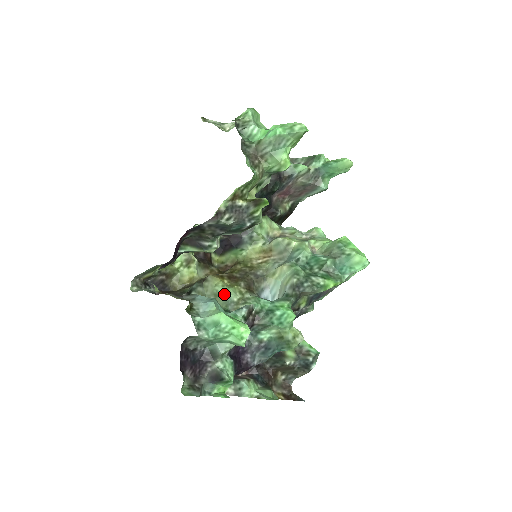
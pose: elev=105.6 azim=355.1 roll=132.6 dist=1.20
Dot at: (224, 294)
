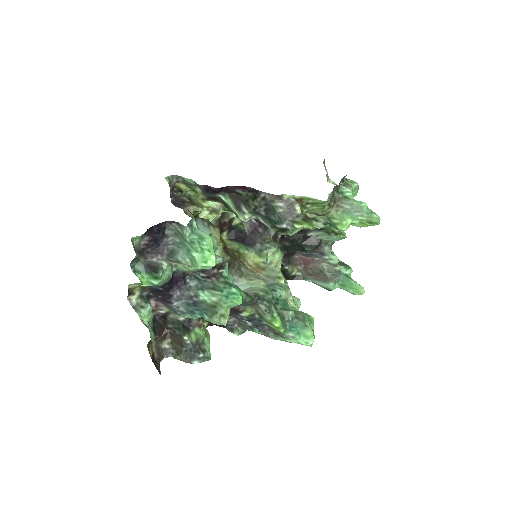
Dot at: (215, 245)
